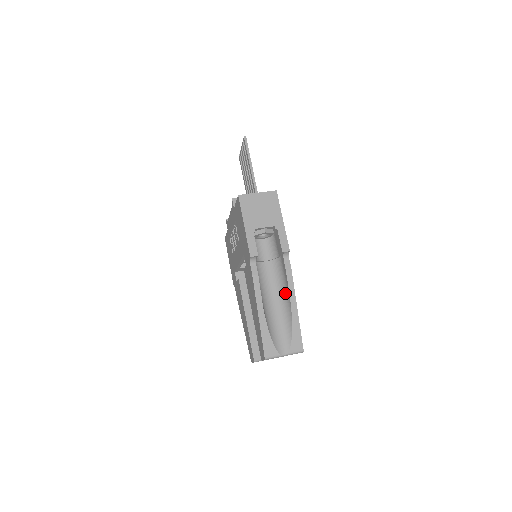
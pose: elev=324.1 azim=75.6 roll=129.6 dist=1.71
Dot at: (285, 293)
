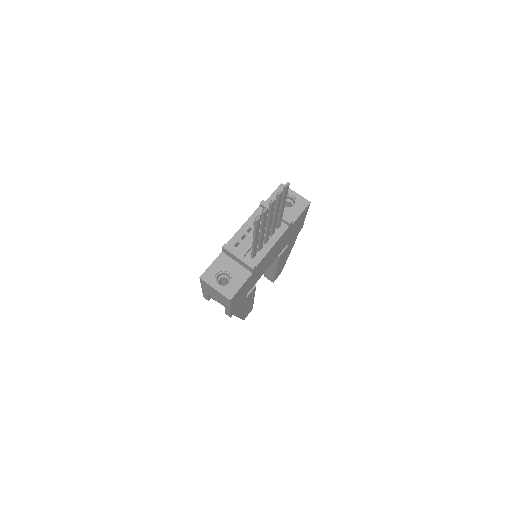
Dot at: occluded
